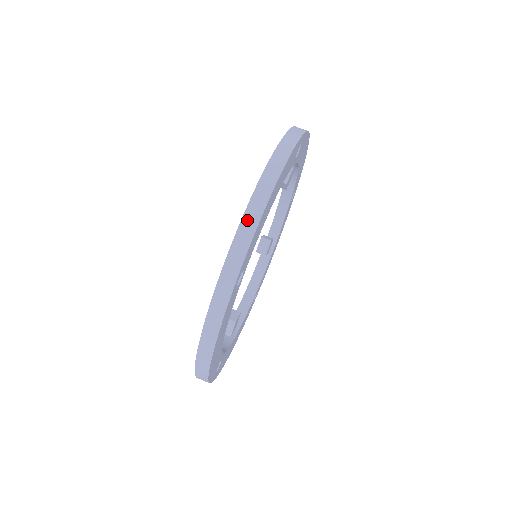
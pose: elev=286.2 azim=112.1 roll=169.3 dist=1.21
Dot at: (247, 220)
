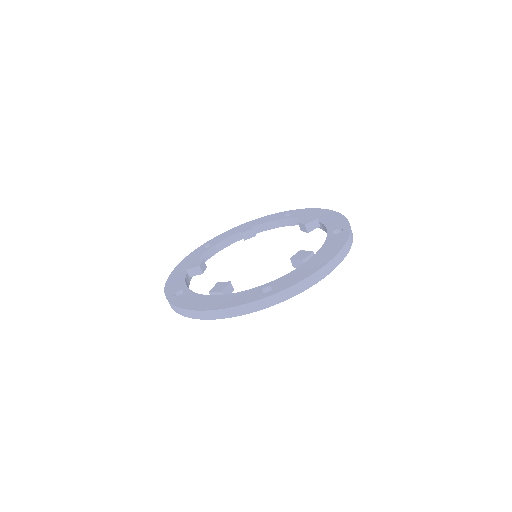
Dot at: (183, 311)
